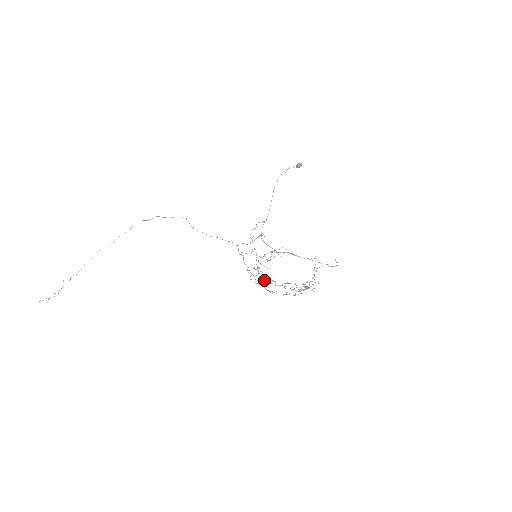
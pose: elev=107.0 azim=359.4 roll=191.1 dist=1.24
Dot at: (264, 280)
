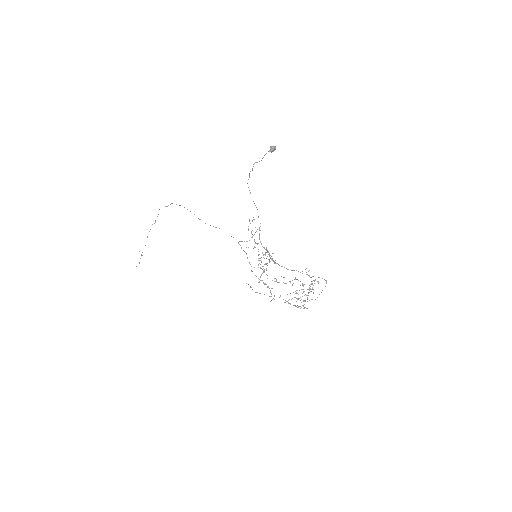
Dot at: occluded
